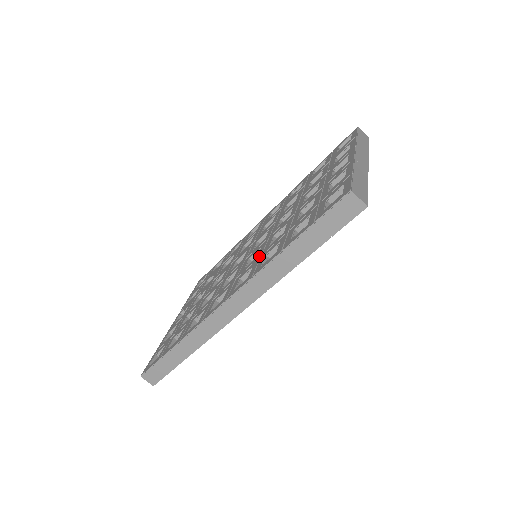
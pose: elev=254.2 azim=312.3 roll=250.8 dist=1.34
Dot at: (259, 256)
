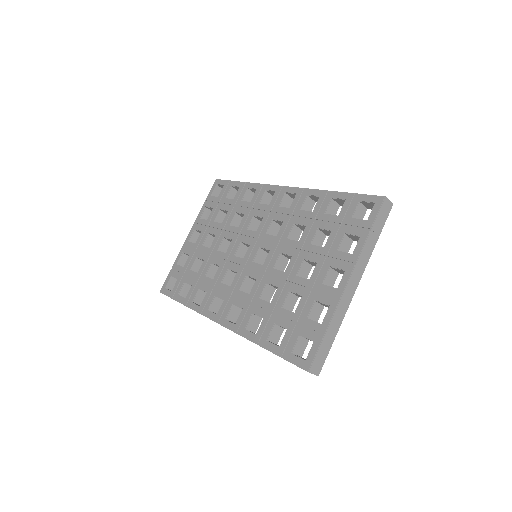
Dot at: (250, 300)
